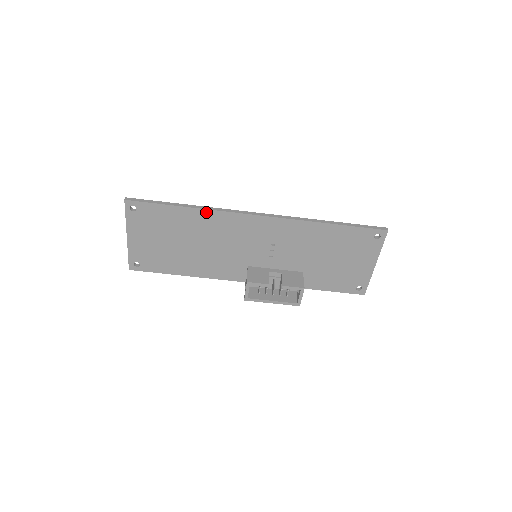
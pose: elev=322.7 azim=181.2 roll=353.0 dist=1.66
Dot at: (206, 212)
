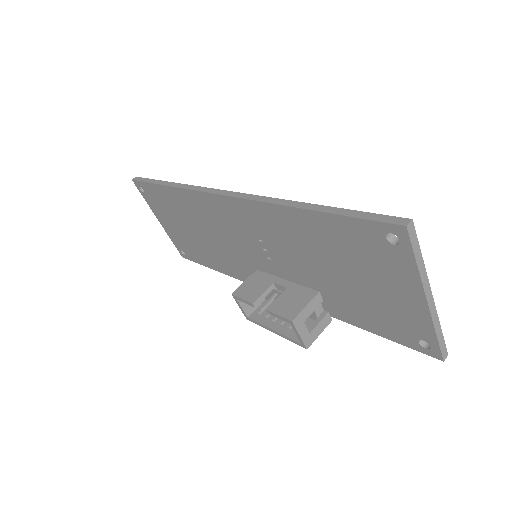
Dot at: (181, 191)
